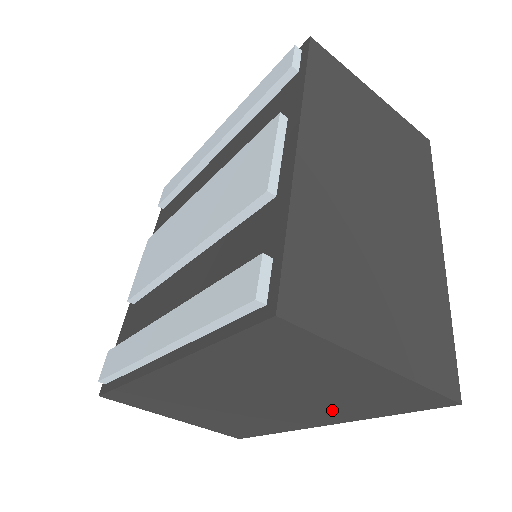
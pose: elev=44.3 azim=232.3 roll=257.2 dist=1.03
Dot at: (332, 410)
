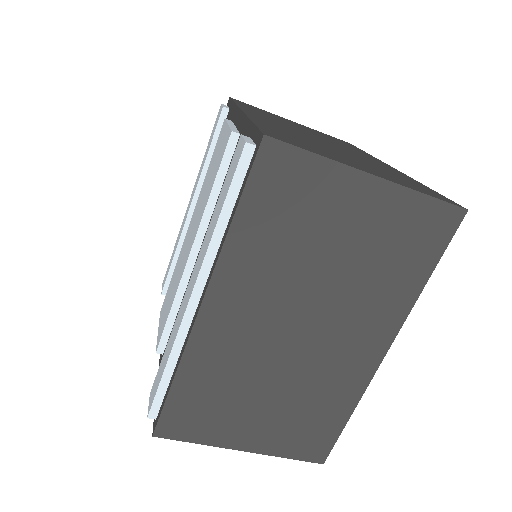
Dot at: (377, 304)
